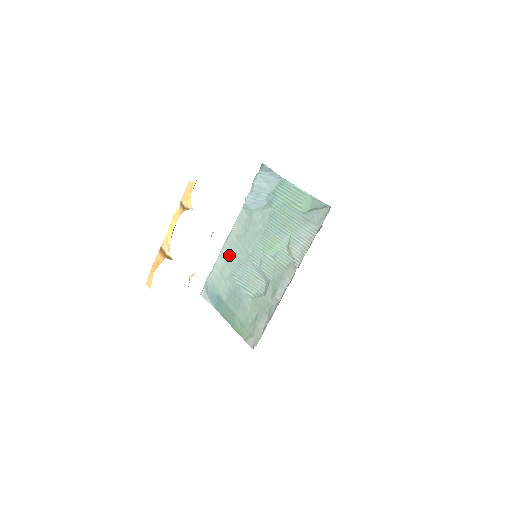
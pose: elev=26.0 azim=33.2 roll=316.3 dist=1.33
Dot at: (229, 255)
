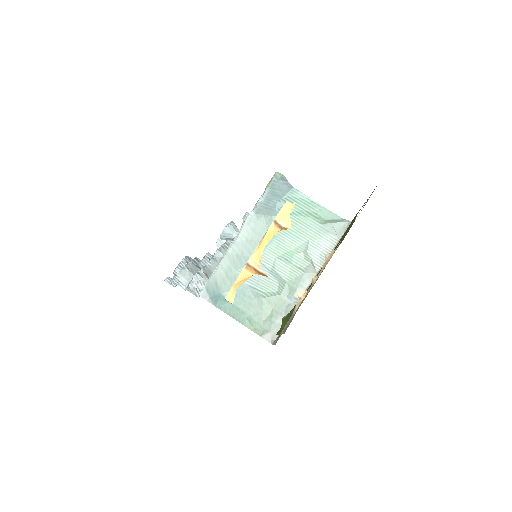
Dot at: (237, 256)
